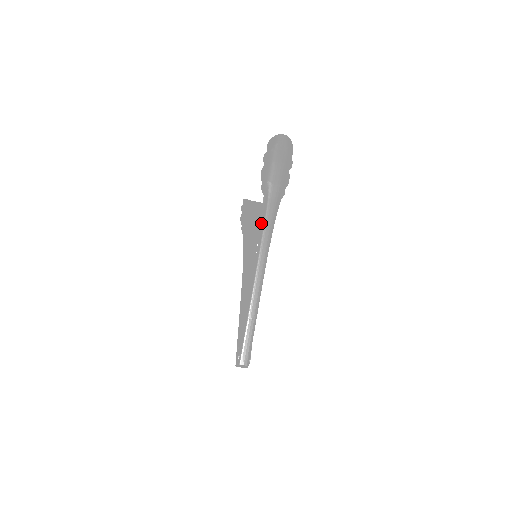
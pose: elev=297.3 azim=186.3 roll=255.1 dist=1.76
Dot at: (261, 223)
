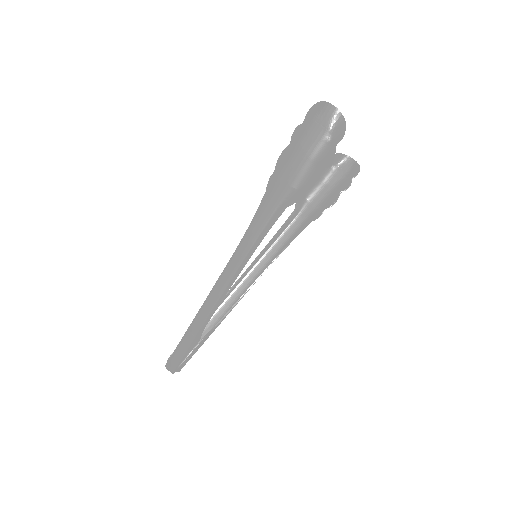
Dot at: occluded
